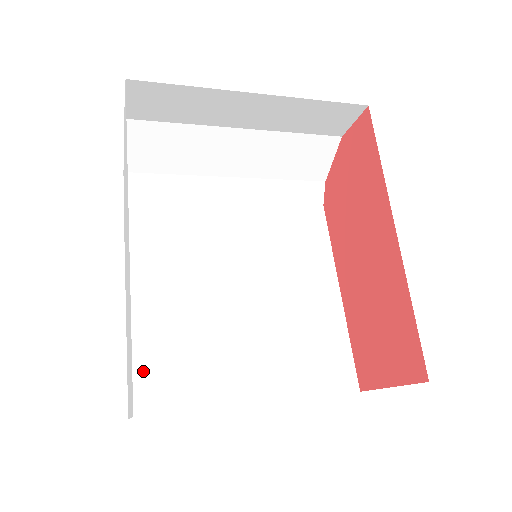
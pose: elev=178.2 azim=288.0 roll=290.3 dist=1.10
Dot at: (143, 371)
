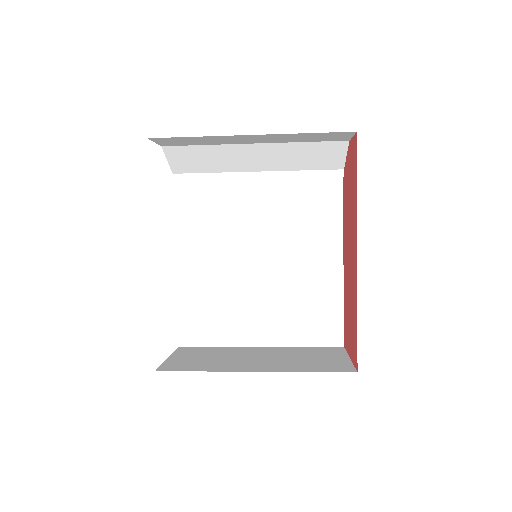
Dot at: (188, 319)
